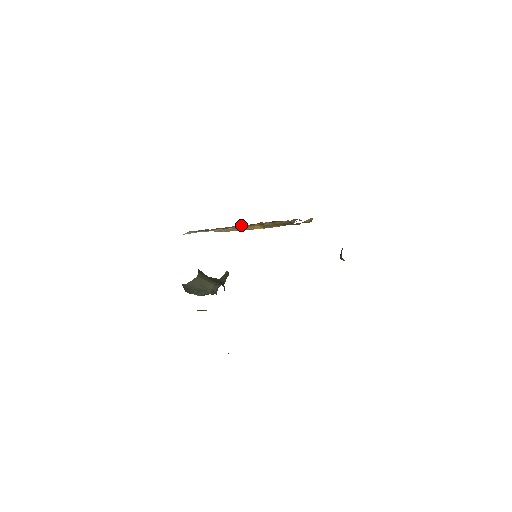
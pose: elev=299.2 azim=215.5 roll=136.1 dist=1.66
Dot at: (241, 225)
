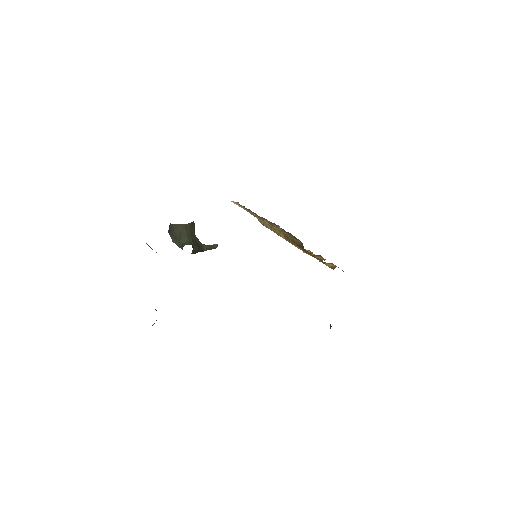
Dot at: occluded
